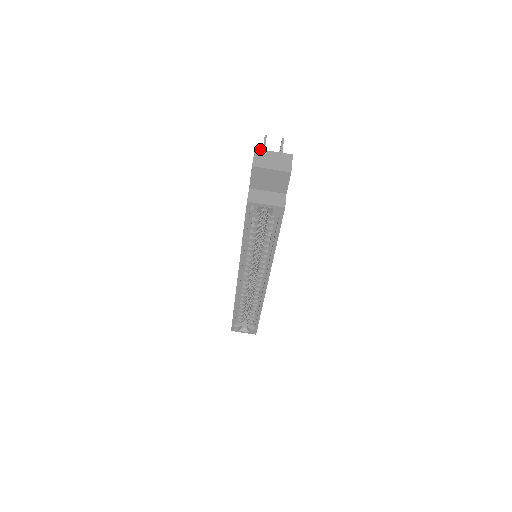
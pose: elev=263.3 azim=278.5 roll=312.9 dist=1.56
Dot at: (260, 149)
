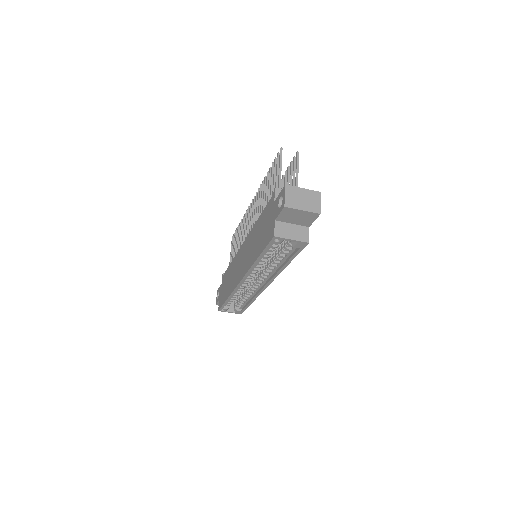
Dot at: (290, 185)
